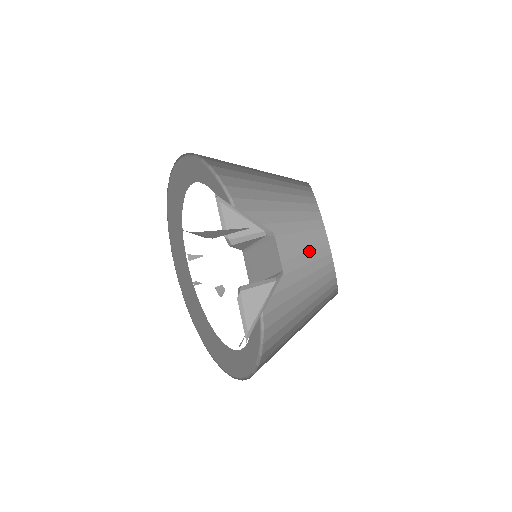
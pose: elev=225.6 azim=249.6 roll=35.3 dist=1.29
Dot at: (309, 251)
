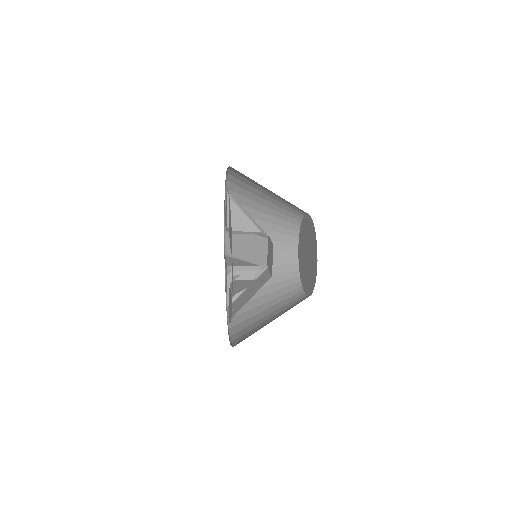
Dot at: (280, 241)
